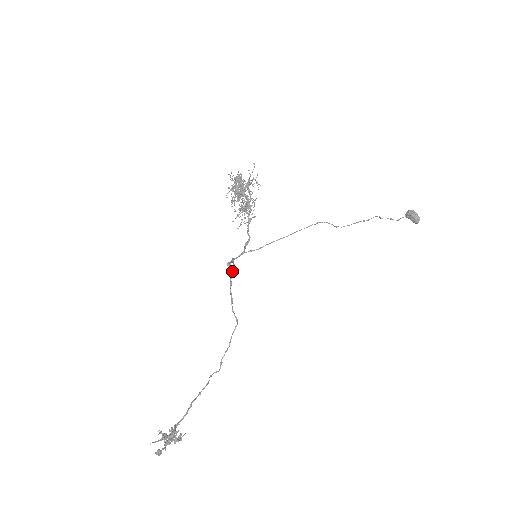
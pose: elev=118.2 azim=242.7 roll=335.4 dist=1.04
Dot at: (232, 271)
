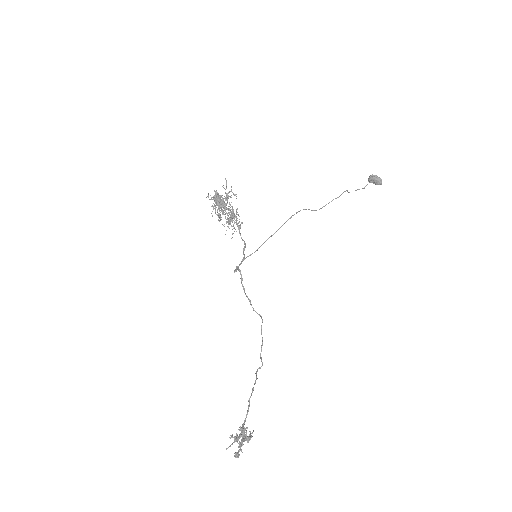
Dot at: occluded
